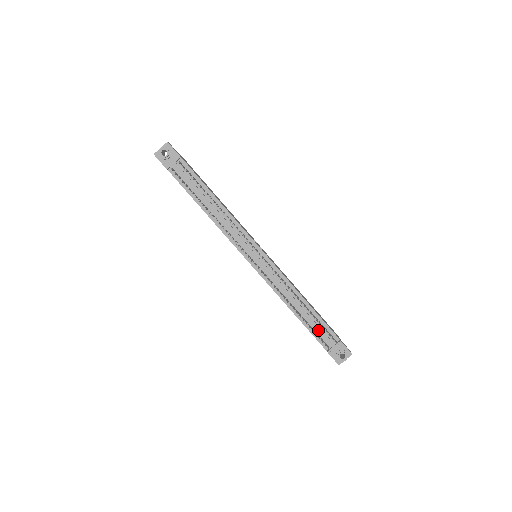
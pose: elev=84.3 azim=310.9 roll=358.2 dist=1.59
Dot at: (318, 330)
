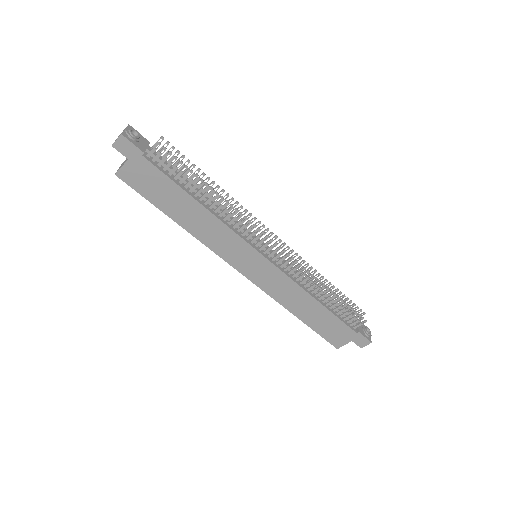
Dot at: (342, 312)
